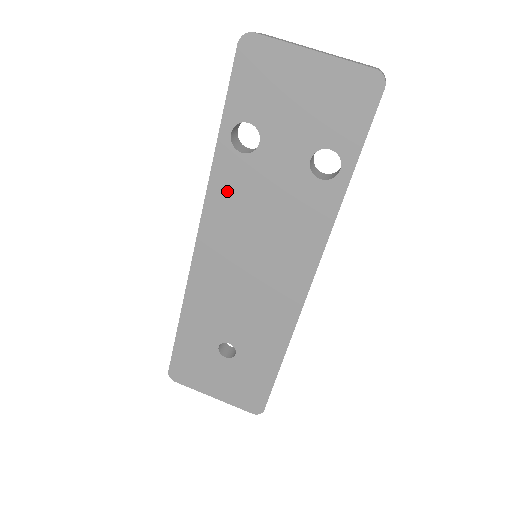
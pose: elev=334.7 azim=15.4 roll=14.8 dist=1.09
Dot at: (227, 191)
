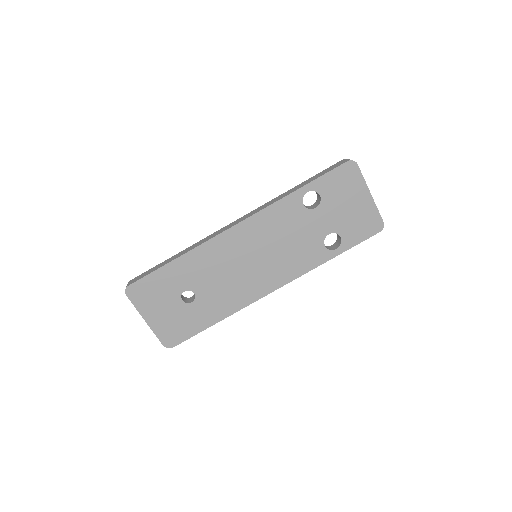
Dot at: (279, 215)
